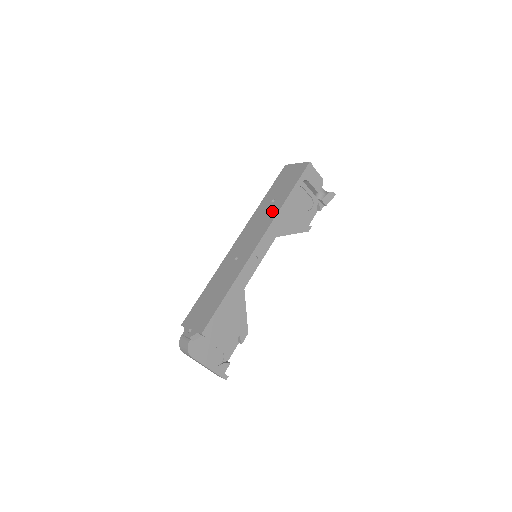
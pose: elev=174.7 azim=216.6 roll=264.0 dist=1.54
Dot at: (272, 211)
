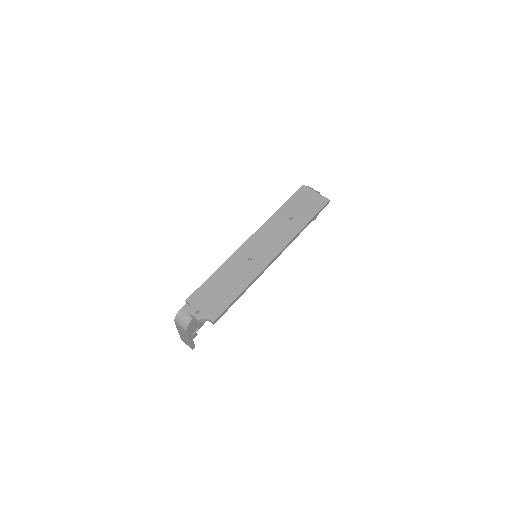
Dot at: (290, 230)
